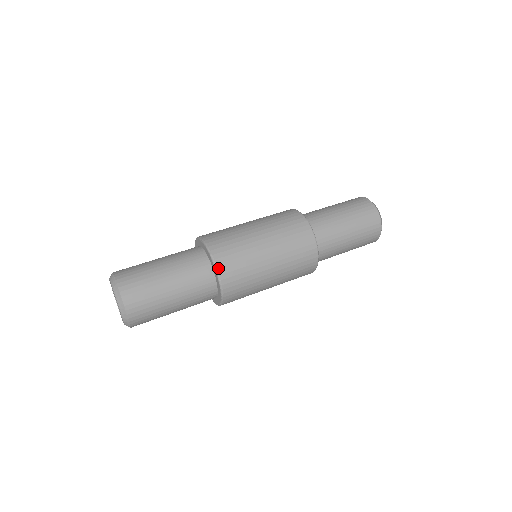
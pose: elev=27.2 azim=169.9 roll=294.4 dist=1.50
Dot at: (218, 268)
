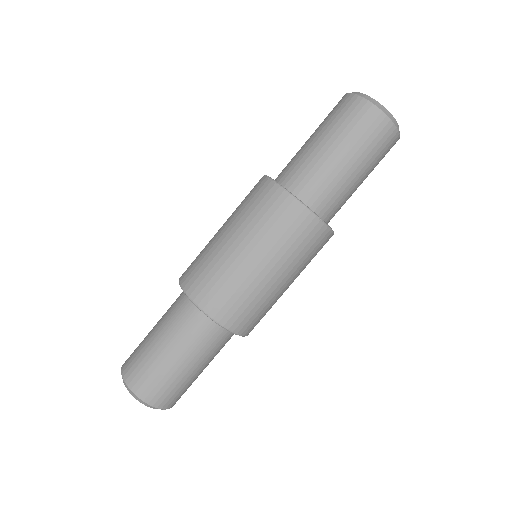
Dot at: (240, 334)
